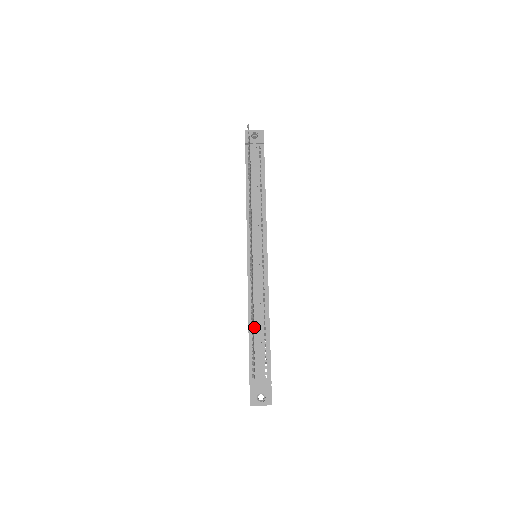
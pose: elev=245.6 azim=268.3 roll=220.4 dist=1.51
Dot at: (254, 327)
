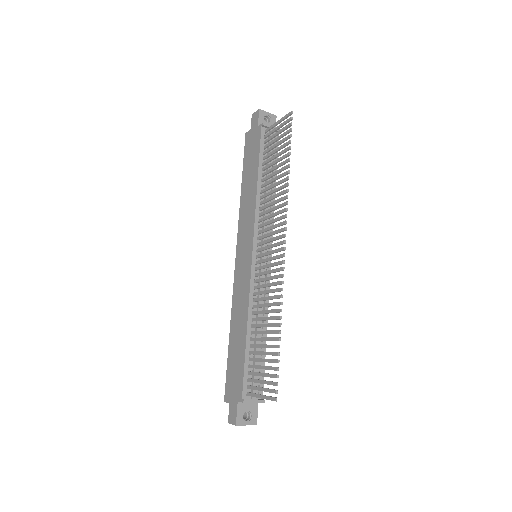
Dot at: (252, 337)
